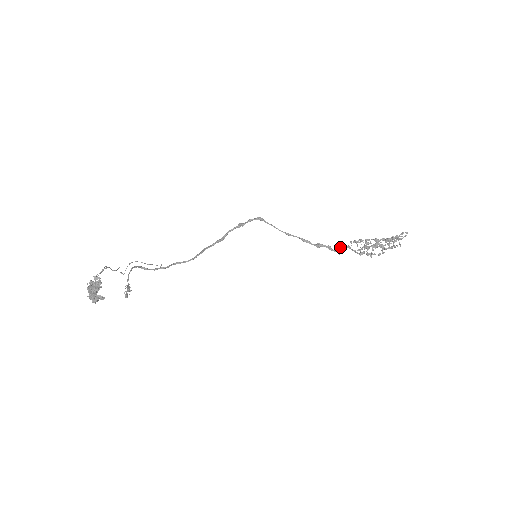
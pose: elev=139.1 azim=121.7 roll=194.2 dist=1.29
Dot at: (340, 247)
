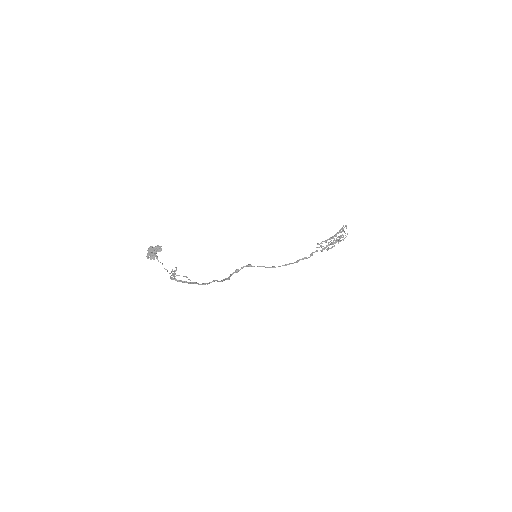
Dot at: (311, 253)
